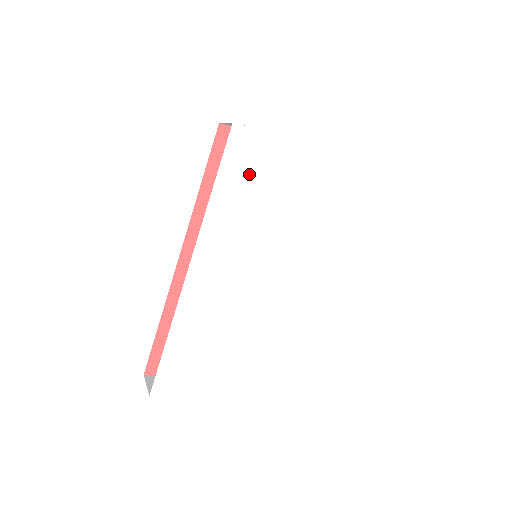
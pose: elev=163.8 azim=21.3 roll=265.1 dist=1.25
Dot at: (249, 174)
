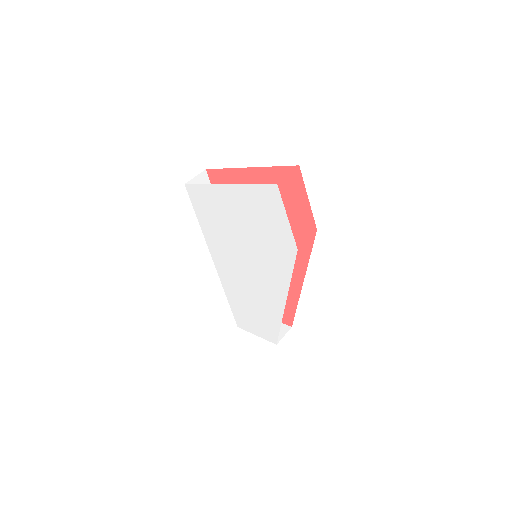
Dot at: (209, 212)
